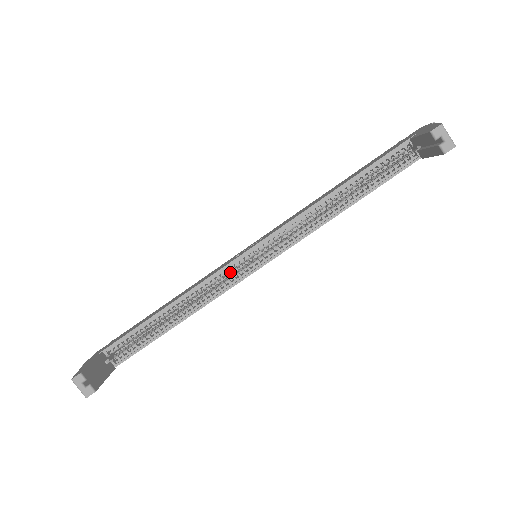
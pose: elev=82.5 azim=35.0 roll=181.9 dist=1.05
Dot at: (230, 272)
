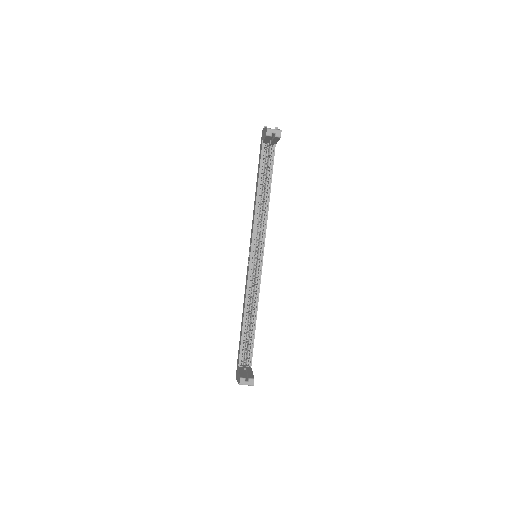
Dot at: occluded
